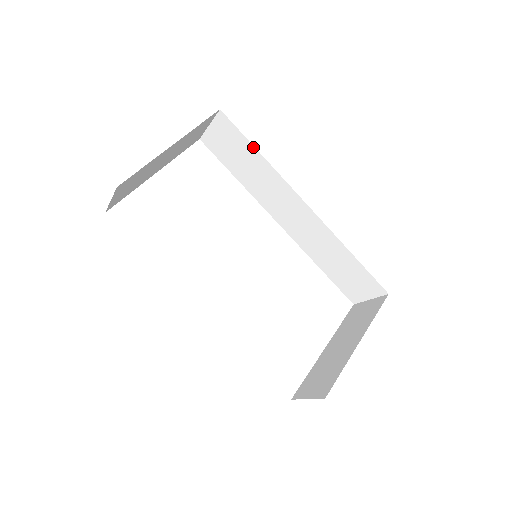
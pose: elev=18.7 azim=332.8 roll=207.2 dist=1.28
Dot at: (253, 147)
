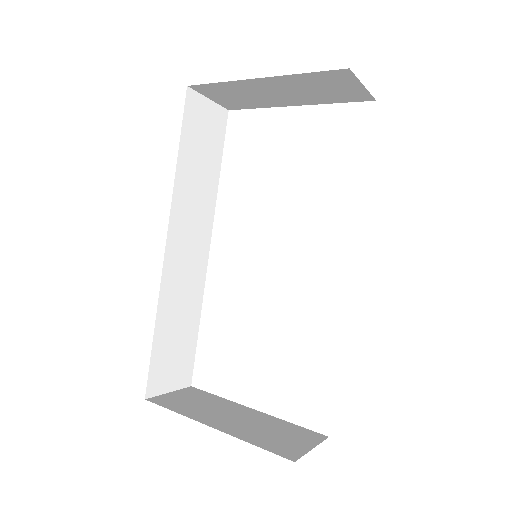
Dot at: occluded
